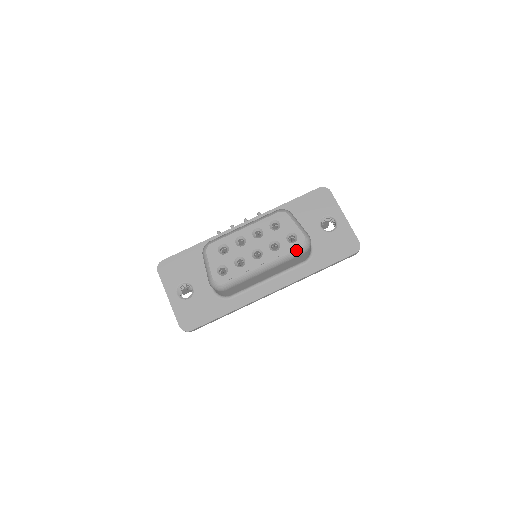
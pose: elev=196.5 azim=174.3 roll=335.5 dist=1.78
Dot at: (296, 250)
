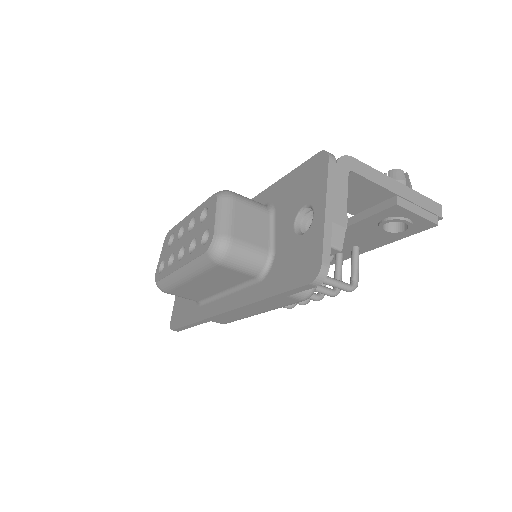
Dot at: (203, 257)
